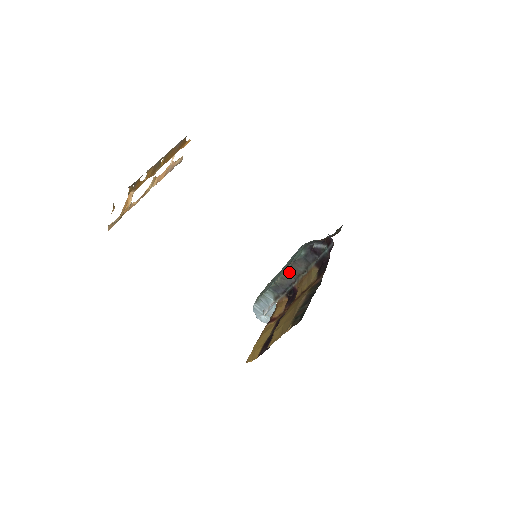
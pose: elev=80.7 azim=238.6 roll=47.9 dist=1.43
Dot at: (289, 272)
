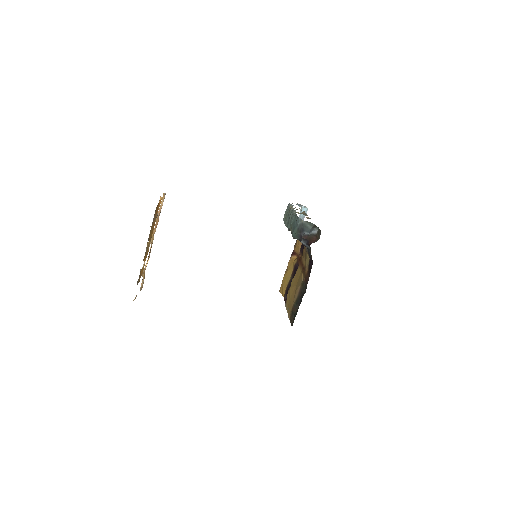
Dot at: occluded
